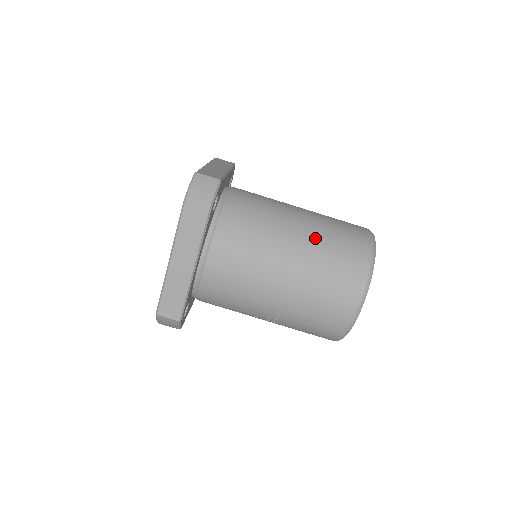
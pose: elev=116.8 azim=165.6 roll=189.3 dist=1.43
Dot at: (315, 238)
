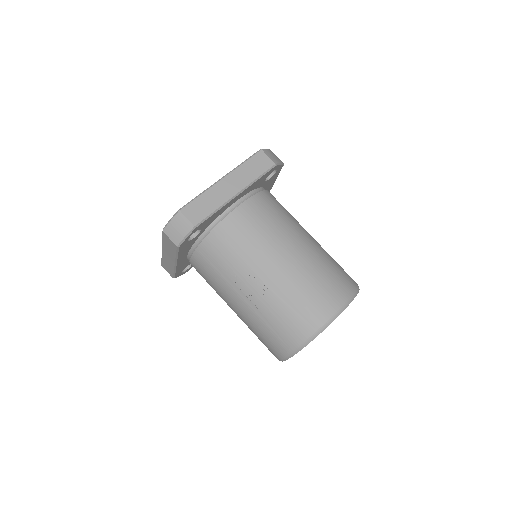
Dot at: (322, 249)
